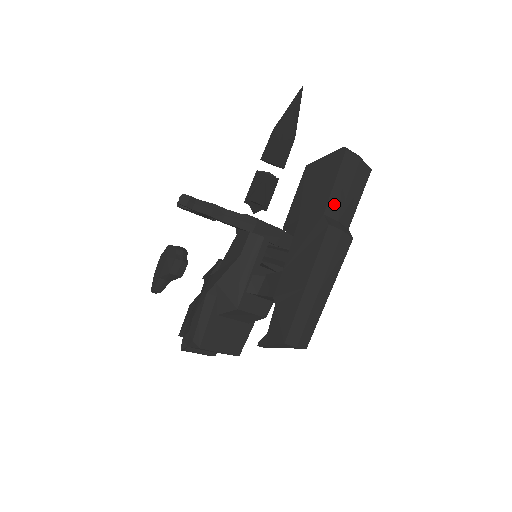
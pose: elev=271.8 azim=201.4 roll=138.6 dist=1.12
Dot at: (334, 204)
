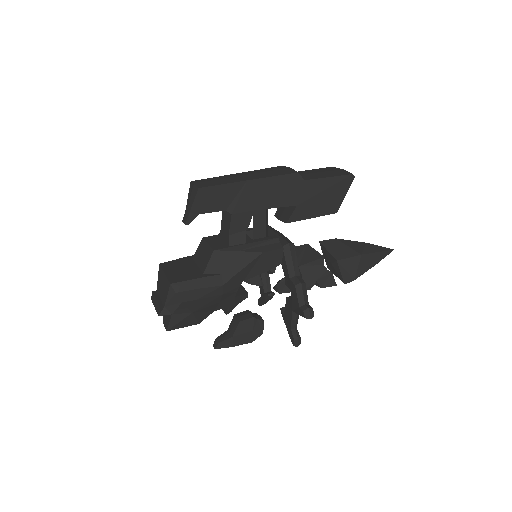
Dot at: (301, 173)
